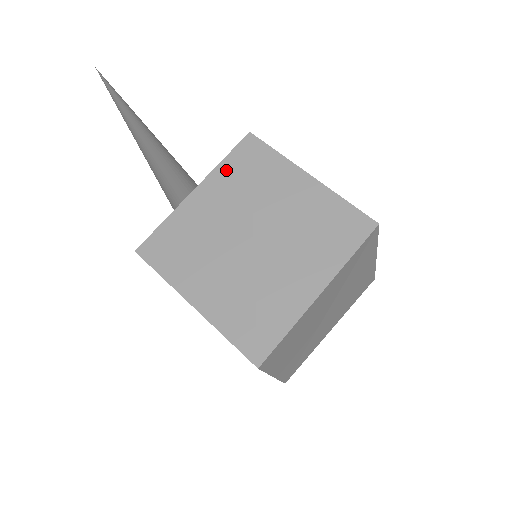
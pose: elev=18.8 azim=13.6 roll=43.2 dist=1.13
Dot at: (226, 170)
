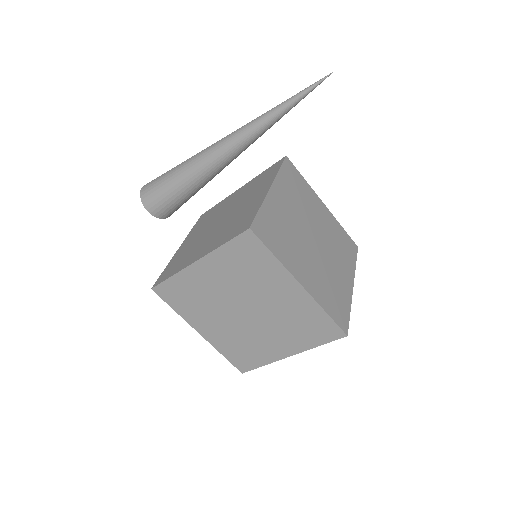
Dot at: (284, 180)
